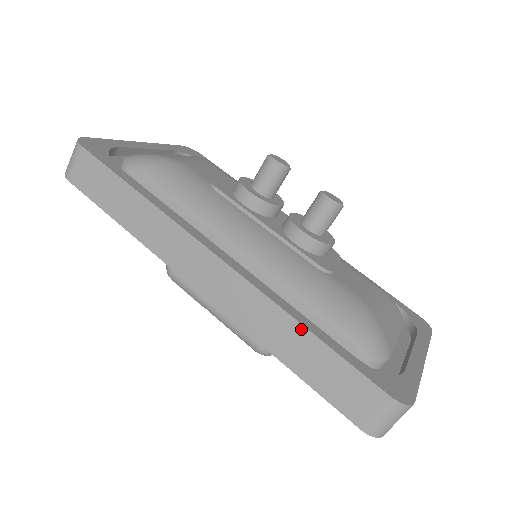
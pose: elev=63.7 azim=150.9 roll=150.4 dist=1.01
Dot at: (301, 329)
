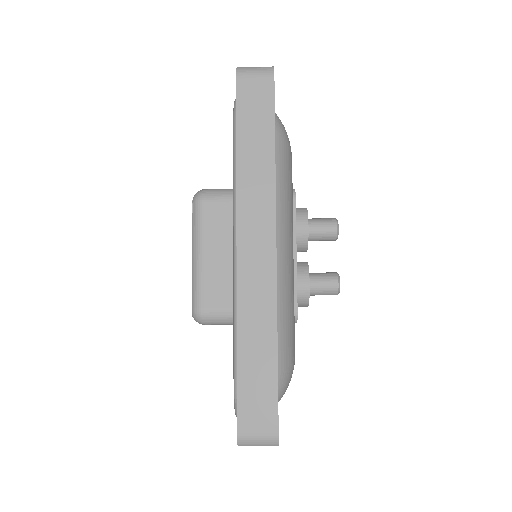
Dot at: (274, 341)
